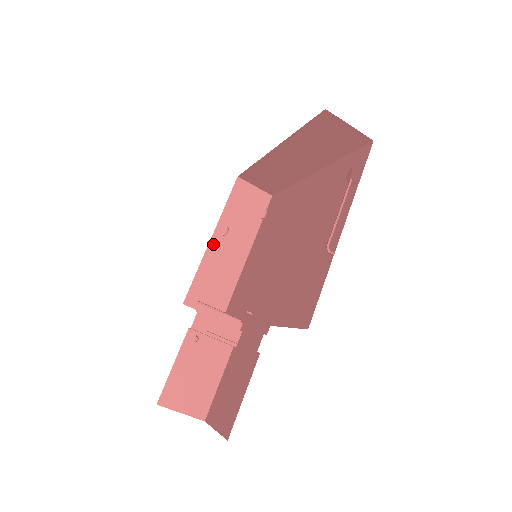
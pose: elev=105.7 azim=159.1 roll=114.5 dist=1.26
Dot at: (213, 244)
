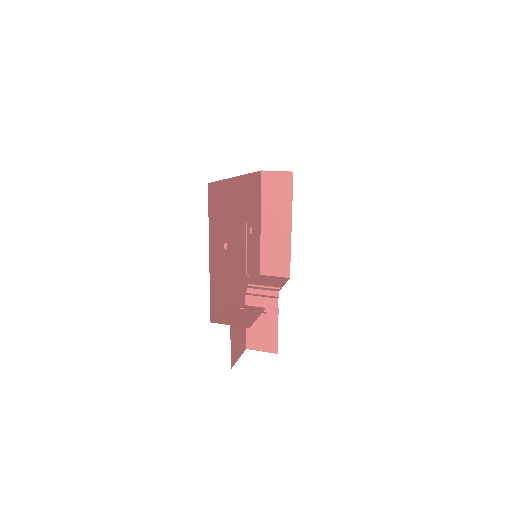
Dot at: (264, 228)
